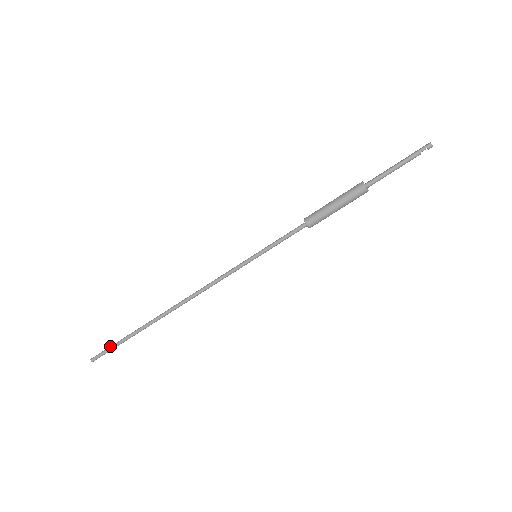
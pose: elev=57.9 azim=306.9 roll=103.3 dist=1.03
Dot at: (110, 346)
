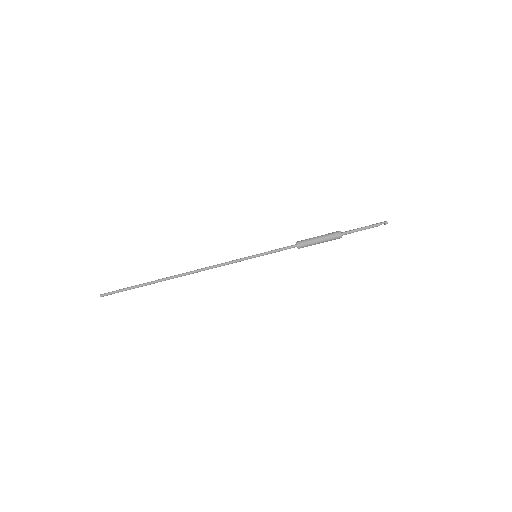
Dot at: (121, 289)
